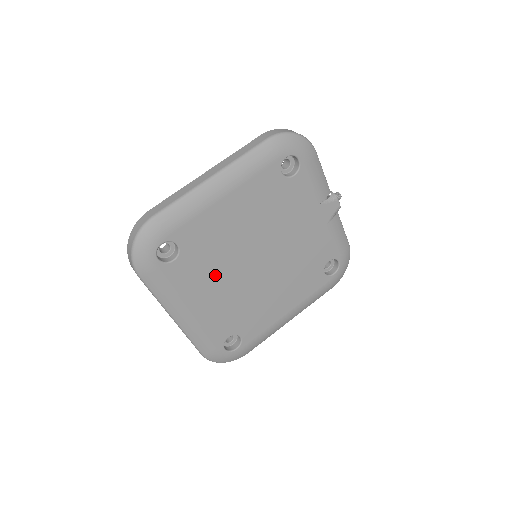
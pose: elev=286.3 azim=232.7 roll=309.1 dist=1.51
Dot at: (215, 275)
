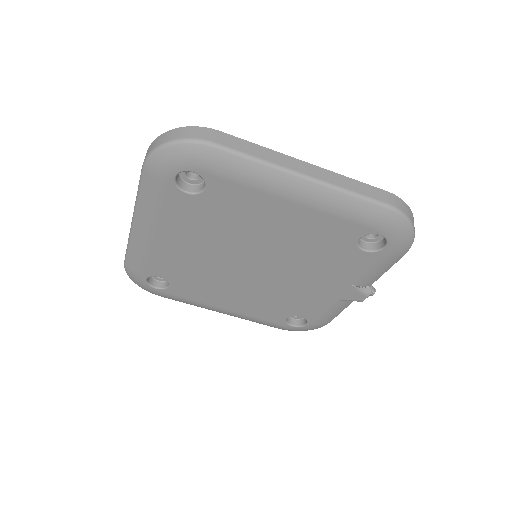
Dot at: (206, 236)
